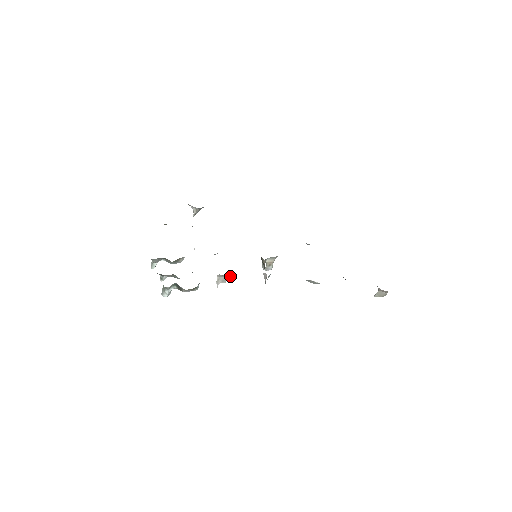
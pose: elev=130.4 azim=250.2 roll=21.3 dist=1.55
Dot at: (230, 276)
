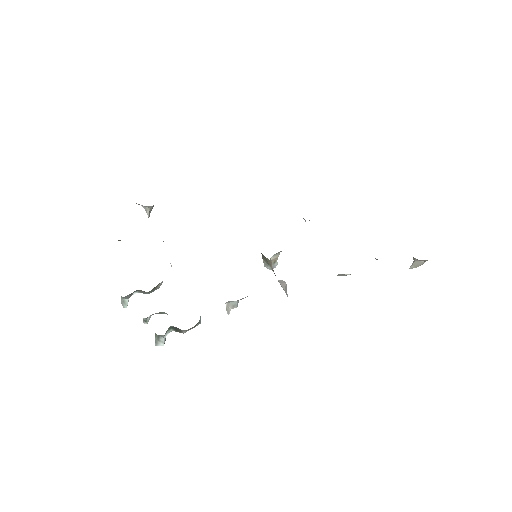
Dot at: (242, 298)
